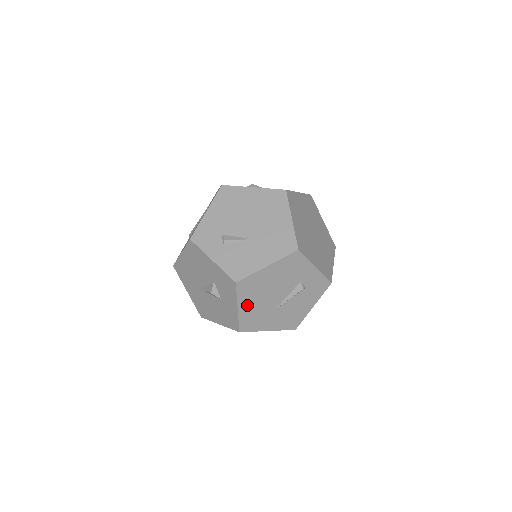
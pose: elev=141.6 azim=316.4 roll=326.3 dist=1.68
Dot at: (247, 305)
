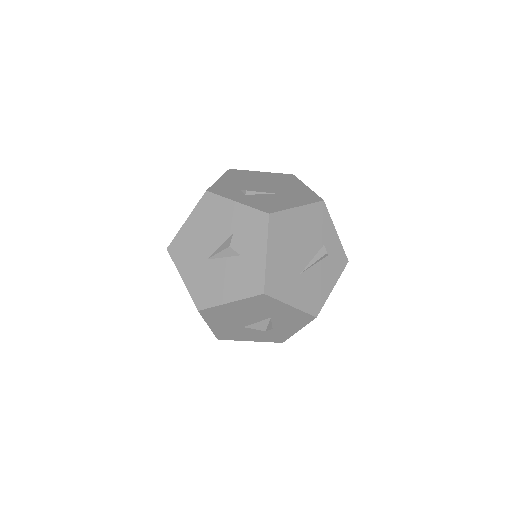
Dot at: (275, 253)
